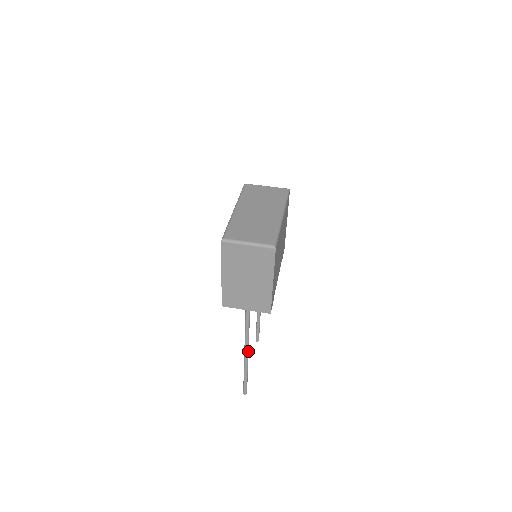
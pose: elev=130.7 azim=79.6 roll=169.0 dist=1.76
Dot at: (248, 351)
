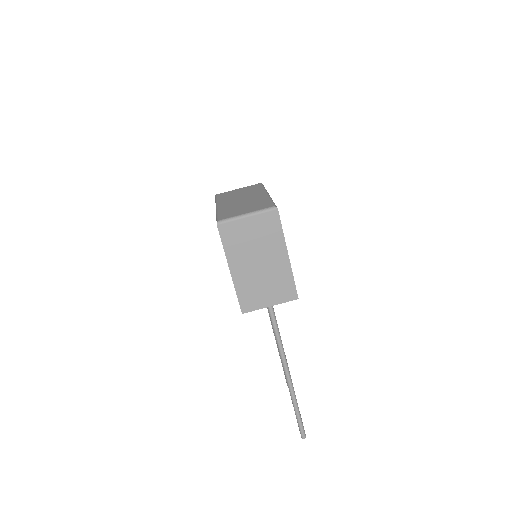
Dot at: (289, 371)
